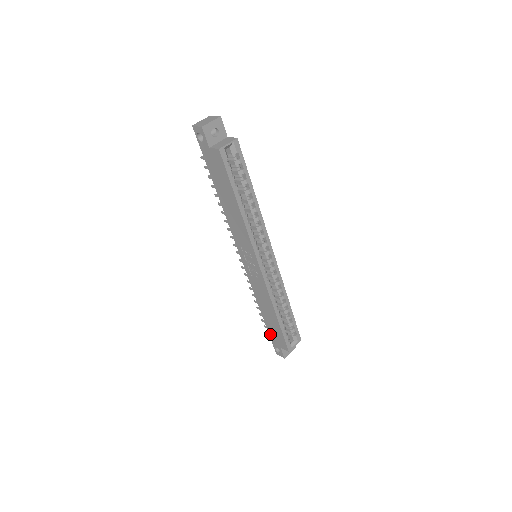
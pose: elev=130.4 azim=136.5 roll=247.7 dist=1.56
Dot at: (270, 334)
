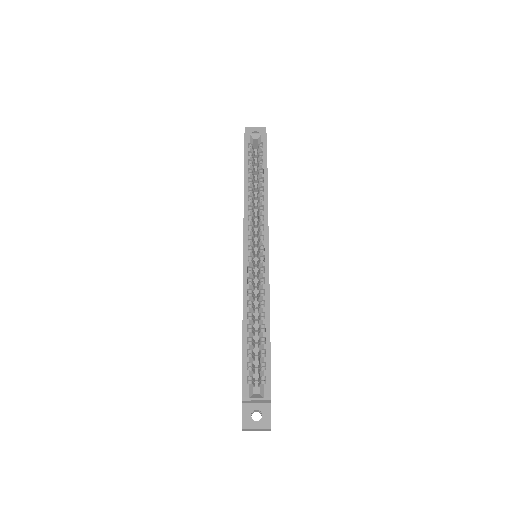
Dot at: occluded
